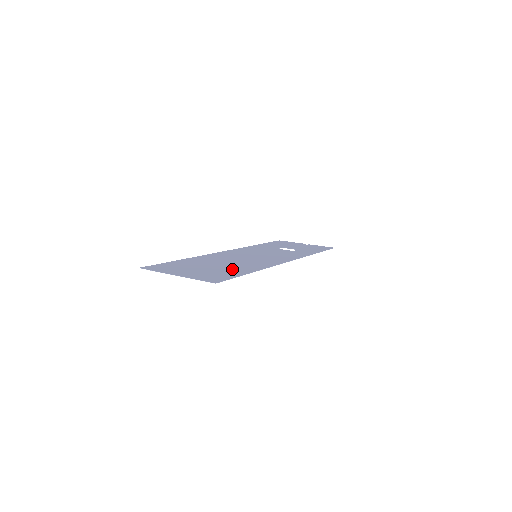
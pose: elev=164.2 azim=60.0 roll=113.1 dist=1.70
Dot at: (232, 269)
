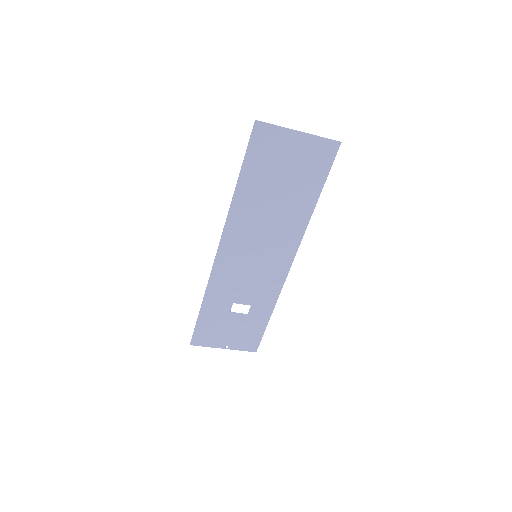
Dot at: (300, 191)
